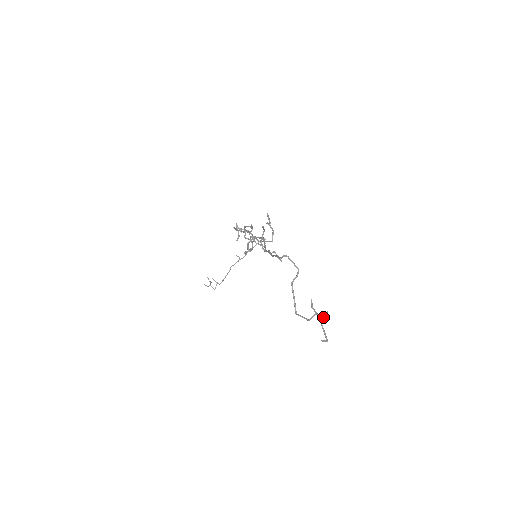
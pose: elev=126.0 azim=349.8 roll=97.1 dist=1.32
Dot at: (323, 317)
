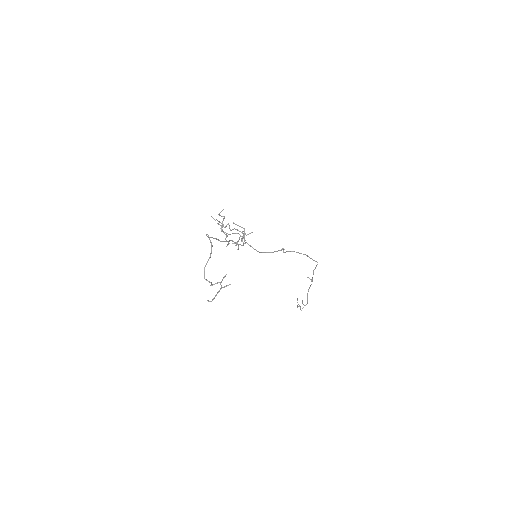
Dot at: occluded
